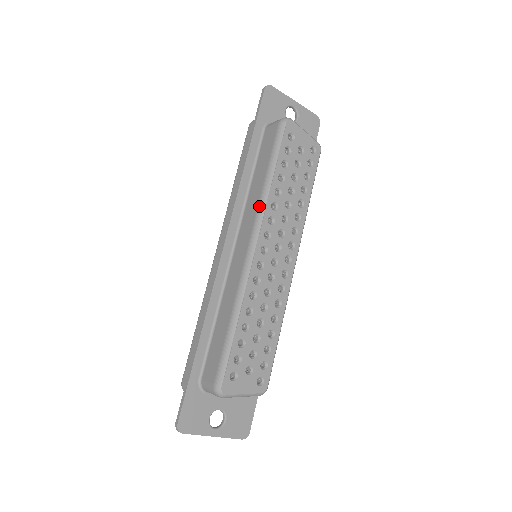
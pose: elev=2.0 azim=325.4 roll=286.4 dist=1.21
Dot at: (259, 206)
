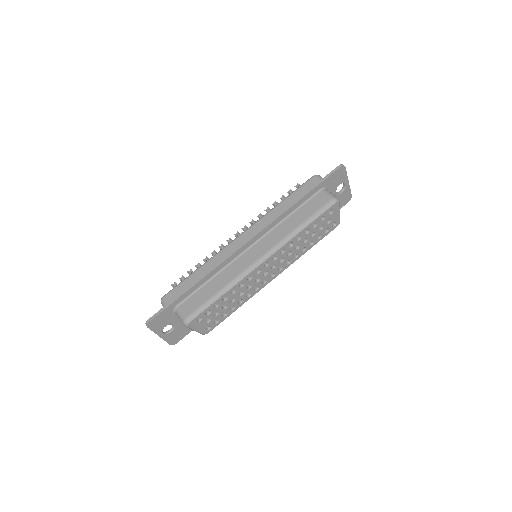
Dot at: (284, 239)
